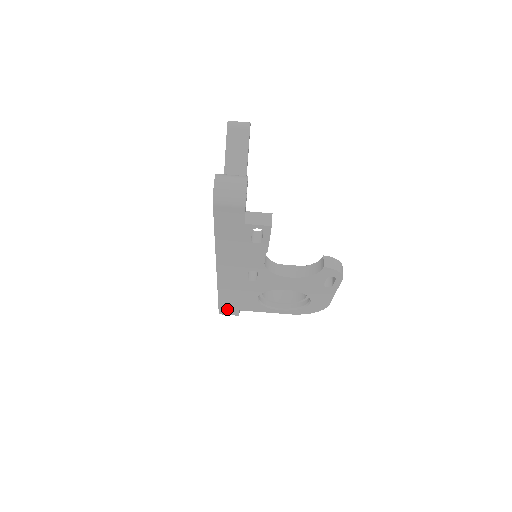
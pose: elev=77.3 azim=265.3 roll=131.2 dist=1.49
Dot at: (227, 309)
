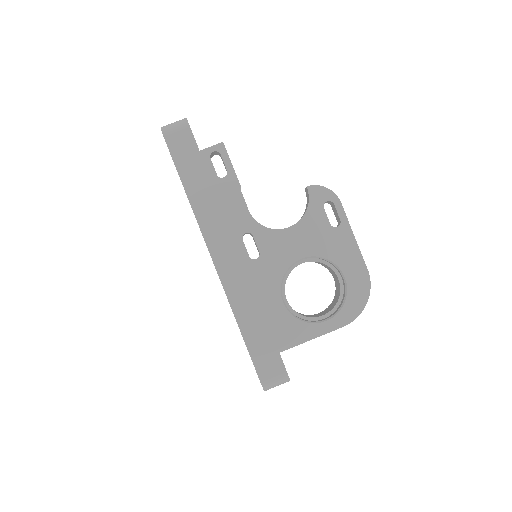
Dot at: (264, 359)
